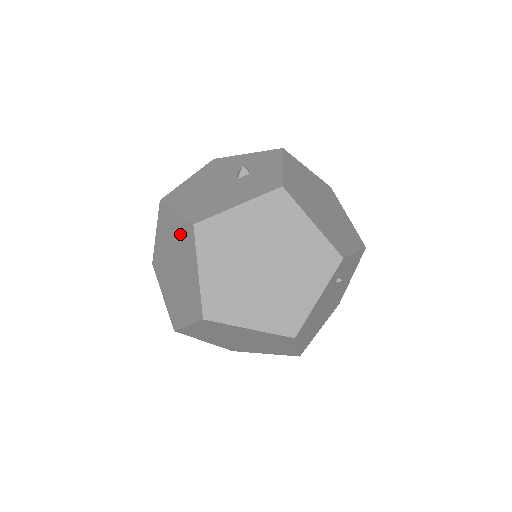
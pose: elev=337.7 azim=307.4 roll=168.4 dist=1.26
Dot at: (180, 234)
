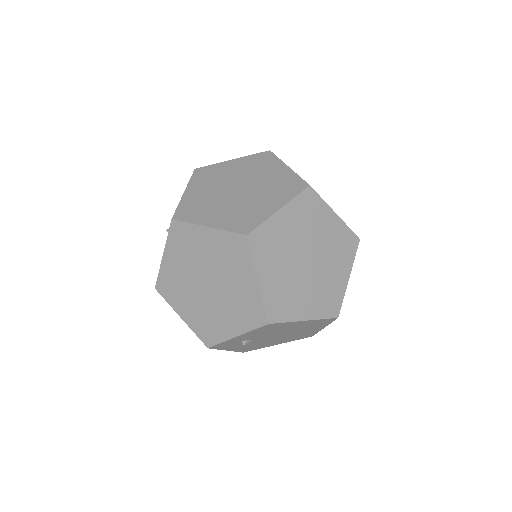
Dot at: occluded
